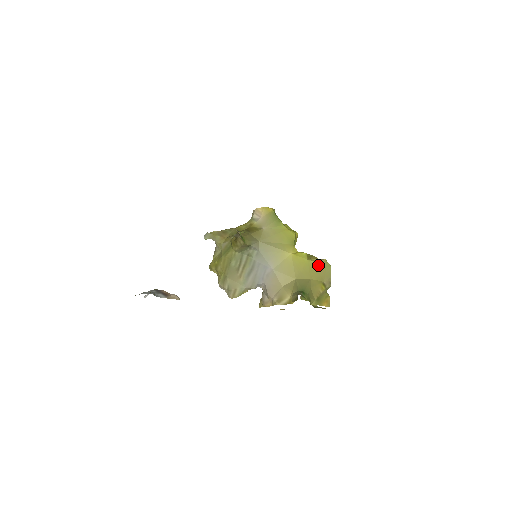
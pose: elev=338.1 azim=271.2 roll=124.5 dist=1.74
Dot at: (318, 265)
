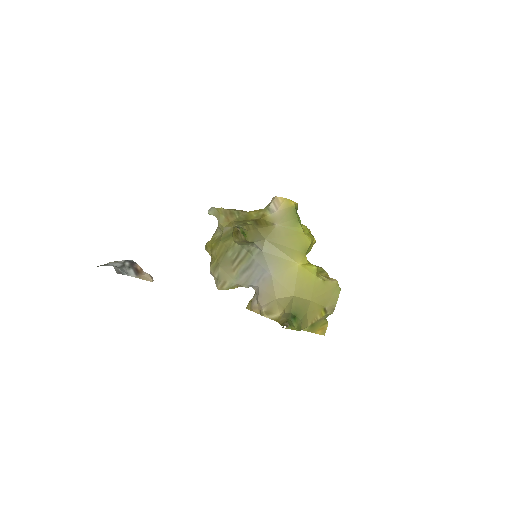
Dot at: (326, 286)
